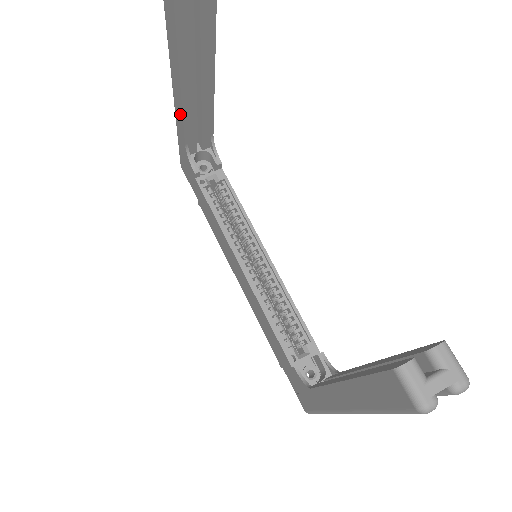
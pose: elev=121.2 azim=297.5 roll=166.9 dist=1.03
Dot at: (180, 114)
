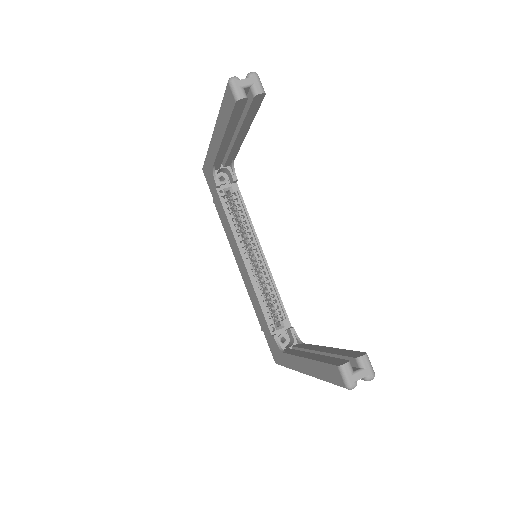
Dot at: (215, 150)
